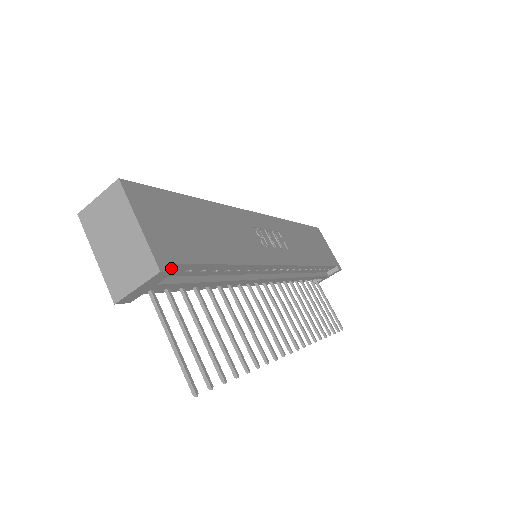
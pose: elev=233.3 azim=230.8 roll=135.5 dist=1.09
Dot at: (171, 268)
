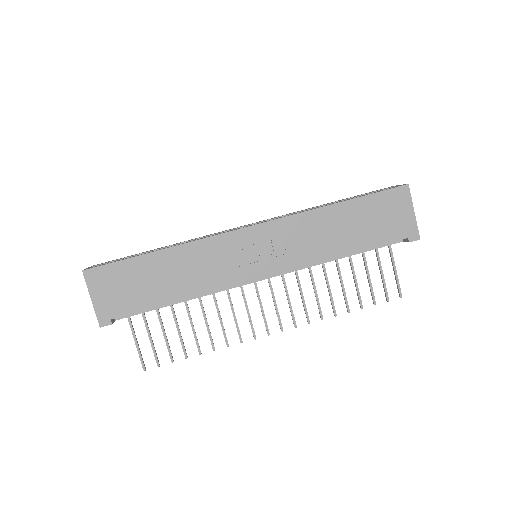
Dot at: (109, 323)
